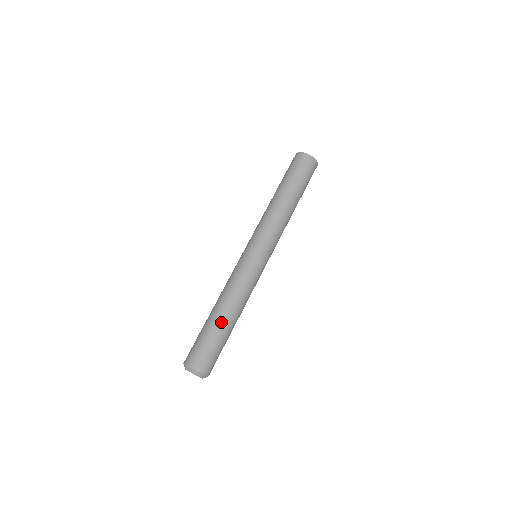
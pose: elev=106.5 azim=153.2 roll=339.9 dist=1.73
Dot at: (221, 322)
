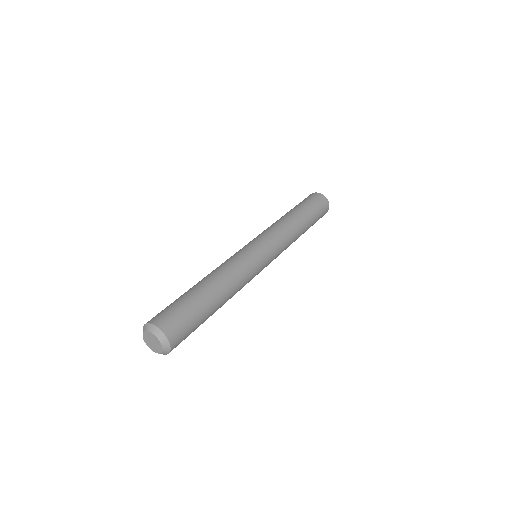
Dot at: (205, 291)
